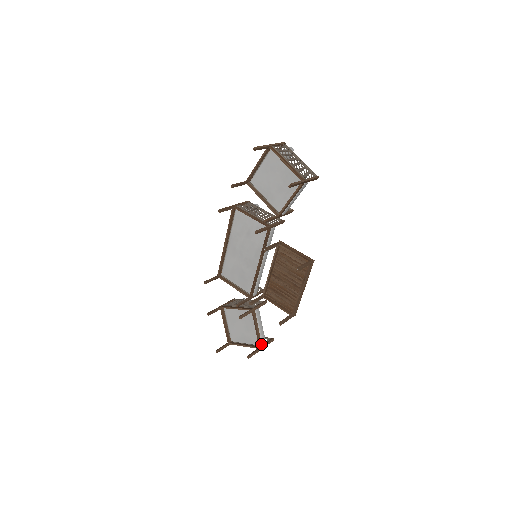
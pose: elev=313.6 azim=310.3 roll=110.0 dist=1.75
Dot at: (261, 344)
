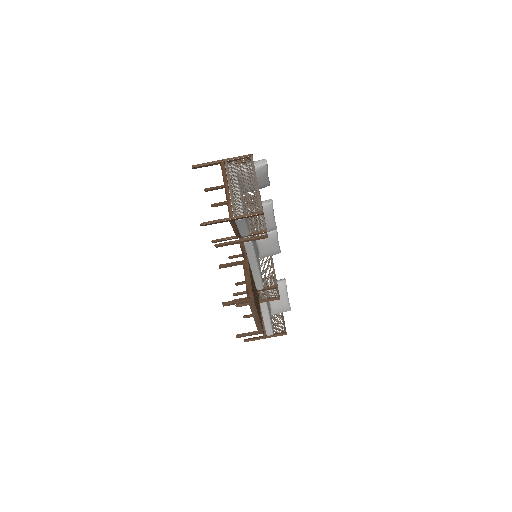
Dot at: (265, 334)
